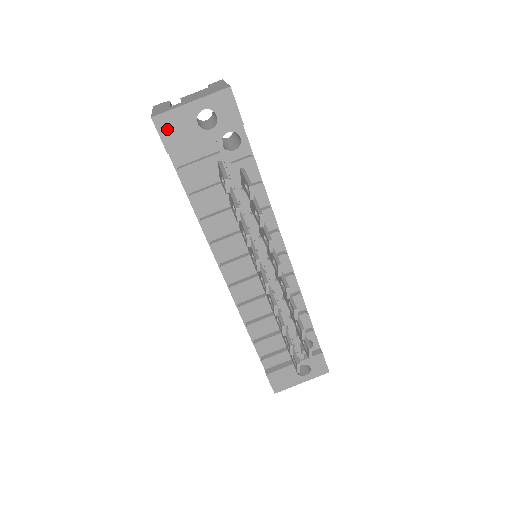
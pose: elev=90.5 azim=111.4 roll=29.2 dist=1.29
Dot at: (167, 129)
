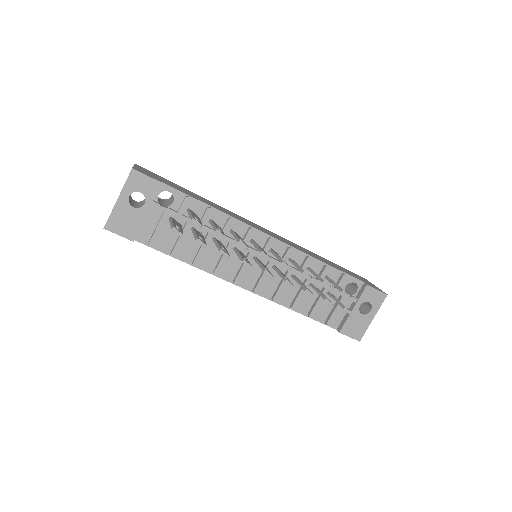
Dot at: (119, 227)
